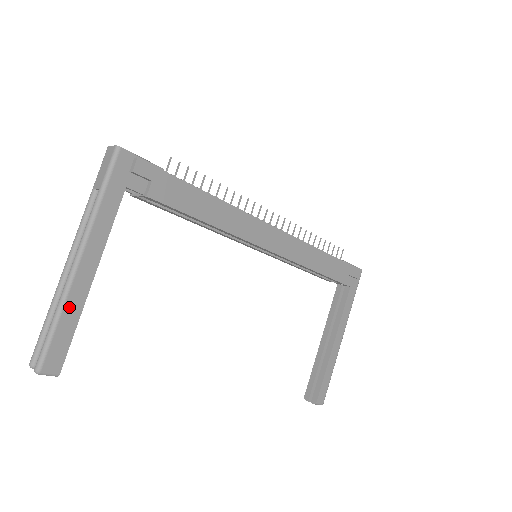
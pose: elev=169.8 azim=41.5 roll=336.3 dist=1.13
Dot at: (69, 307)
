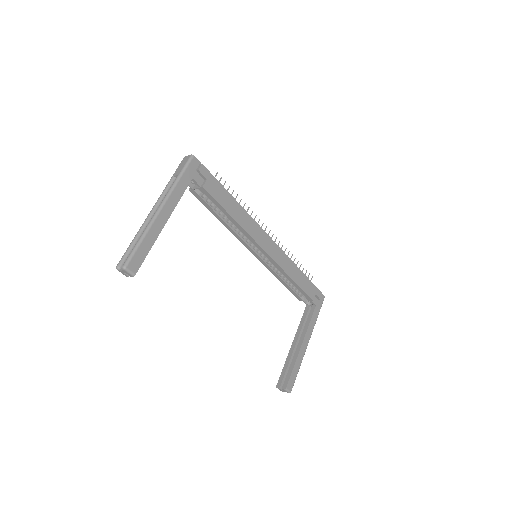
Dot at: (150, 235)
